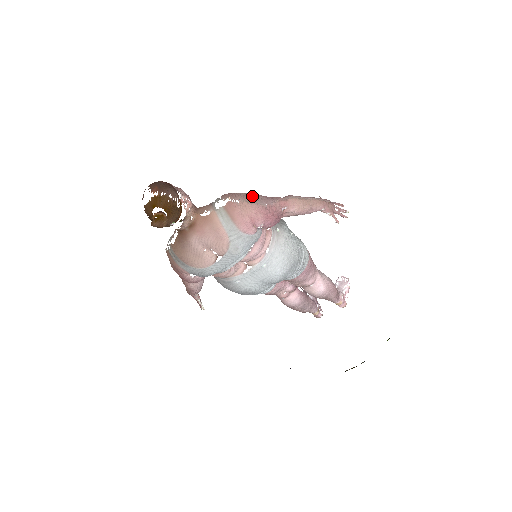
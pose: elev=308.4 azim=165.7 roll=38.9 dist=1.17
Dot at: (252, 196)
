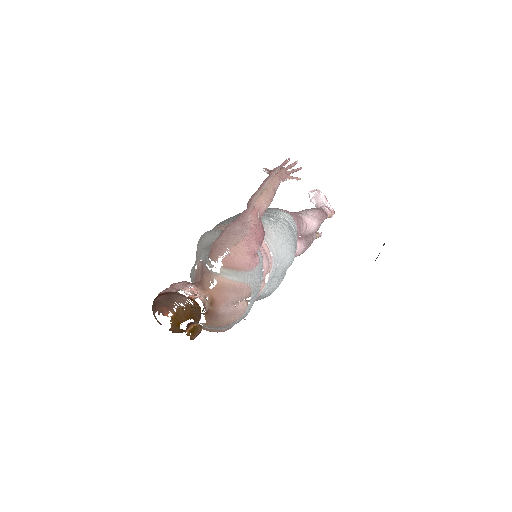
Dot at: (231, 234)
